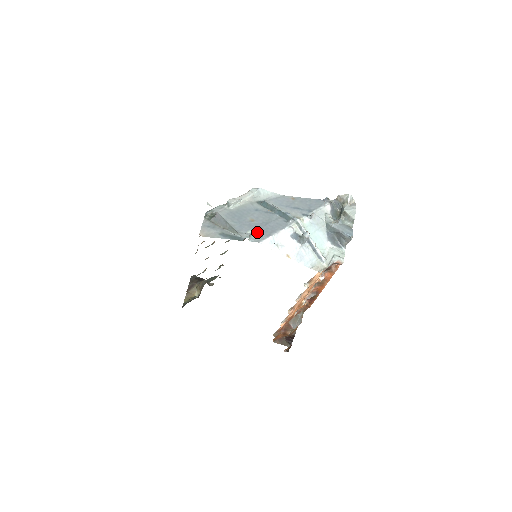
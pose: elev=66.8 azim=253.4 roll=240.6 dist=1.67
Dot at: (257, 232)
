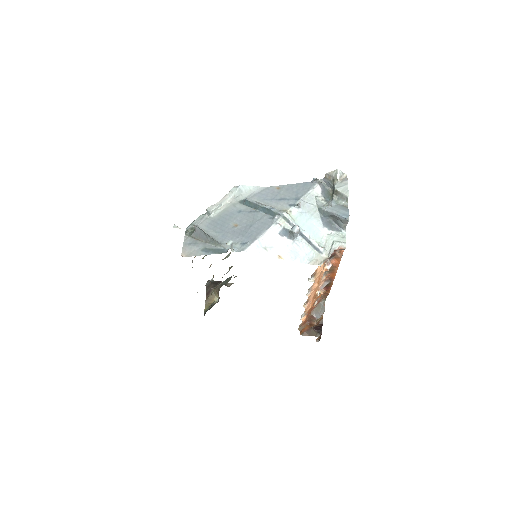
Dot at: (241, 239)
